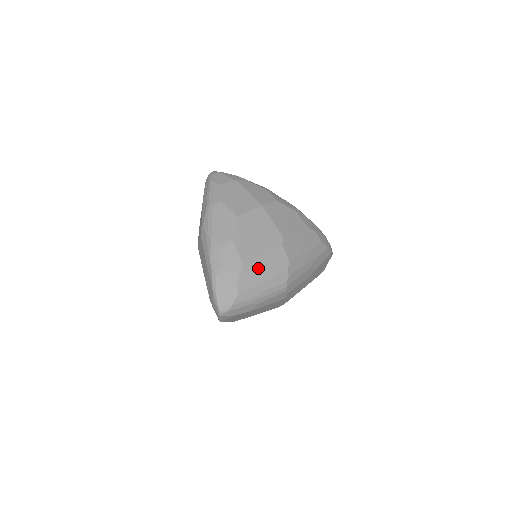
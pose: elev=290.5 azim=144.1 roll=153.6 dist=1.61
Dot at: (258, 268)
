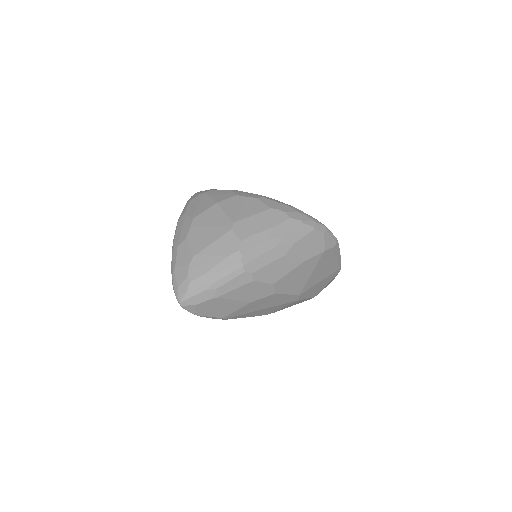
Dot at: (208, 255)
